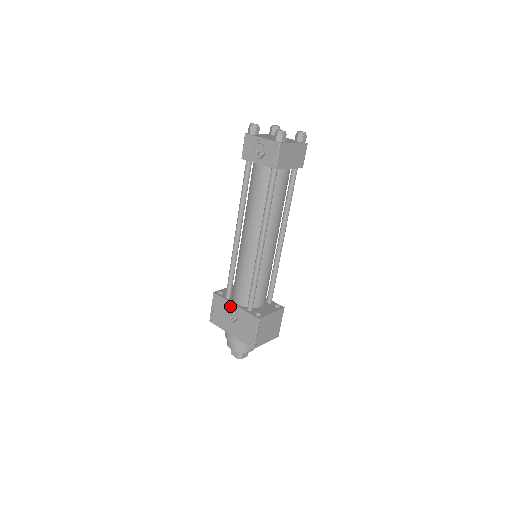
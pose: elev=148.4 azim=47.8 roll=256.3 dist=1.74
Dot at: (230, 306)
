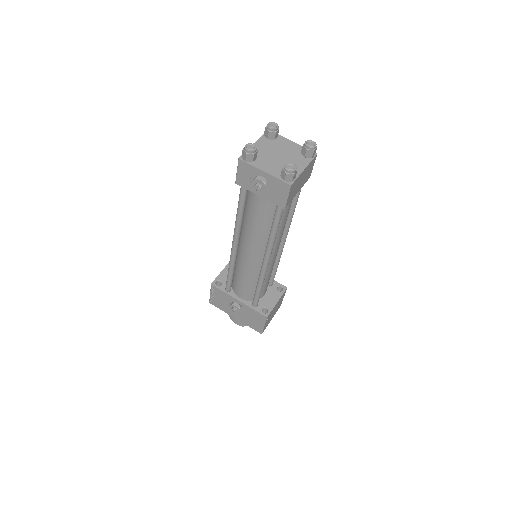
Dot at: (233, 300)
